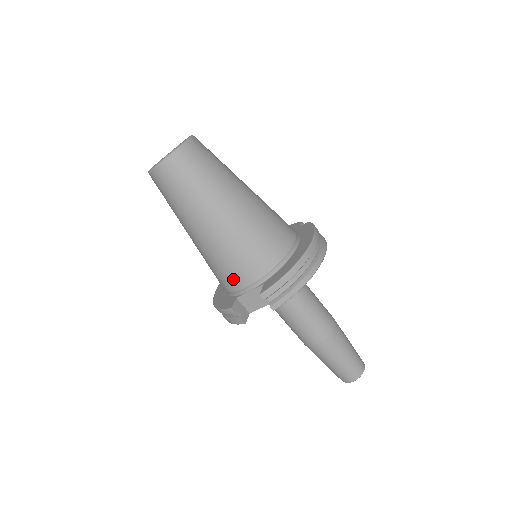
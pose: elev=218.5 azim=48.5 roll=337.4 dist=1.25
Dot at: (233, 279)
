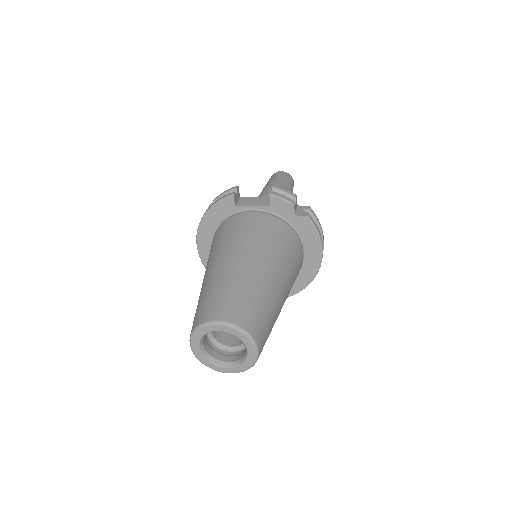
Dot at: occluded
